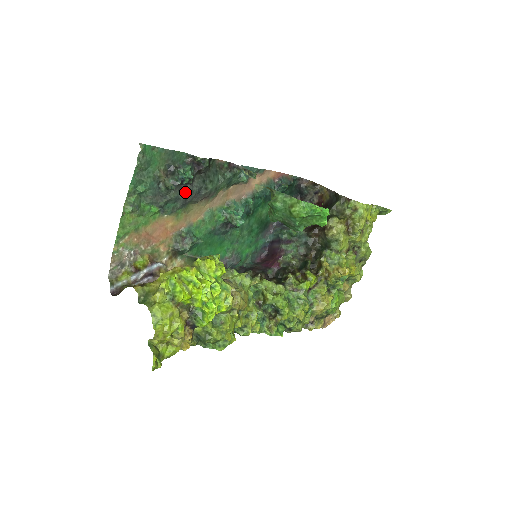
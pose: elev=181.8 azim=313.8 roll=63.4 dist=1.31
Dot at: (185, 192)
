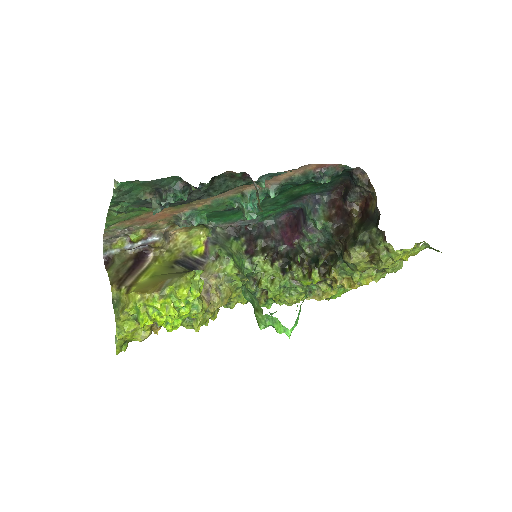
Dot at: occluded
